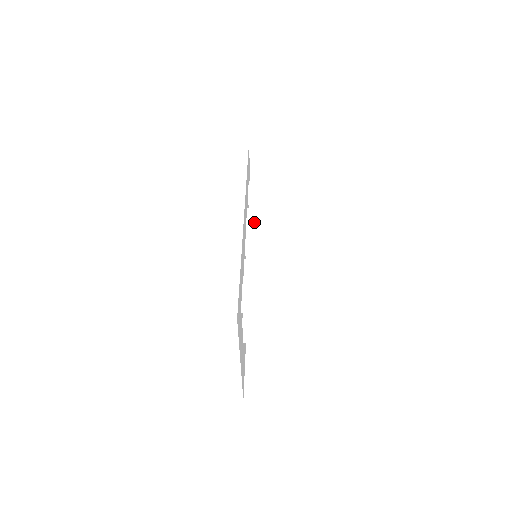
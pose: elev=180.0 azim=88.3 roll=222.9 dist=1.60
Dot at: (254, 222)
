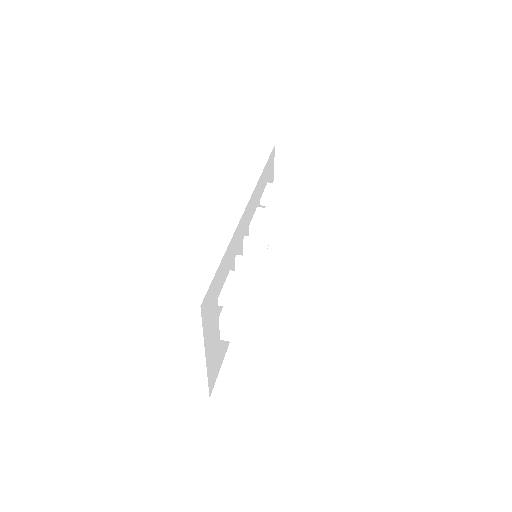
Dot at: (259, 221)
